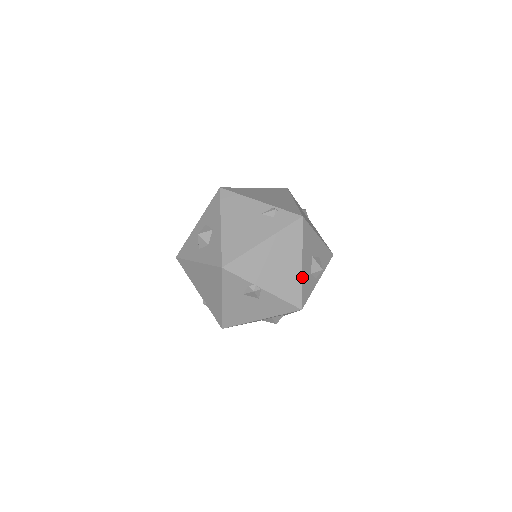
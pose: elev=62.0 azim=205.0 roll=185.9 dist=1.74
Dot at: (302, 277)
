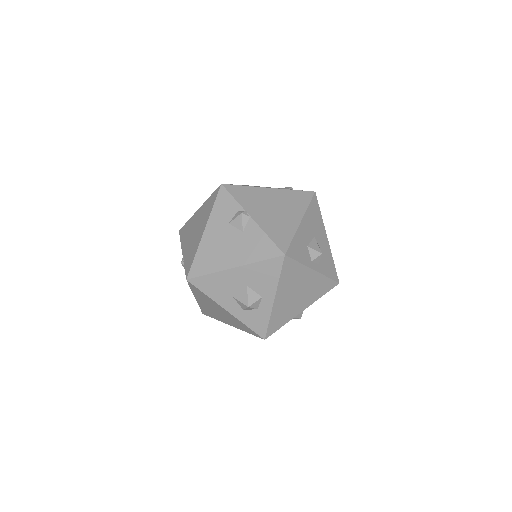
Dot at: (297, 231)
